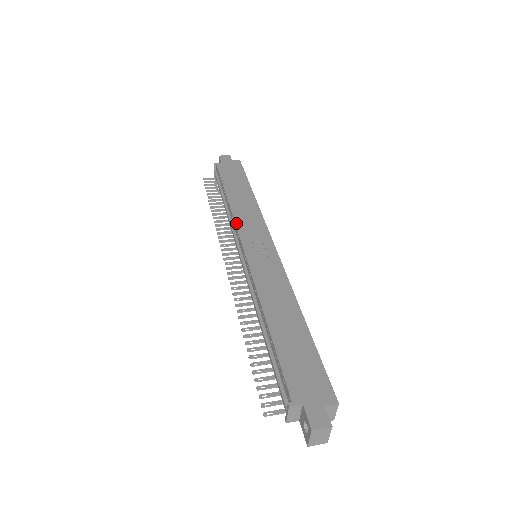
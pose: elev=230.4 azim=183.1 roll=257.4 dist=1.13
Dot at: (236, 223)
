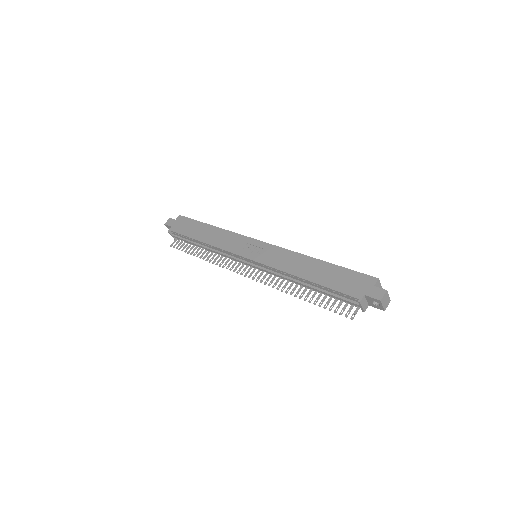
Dot at: (226, 250)
